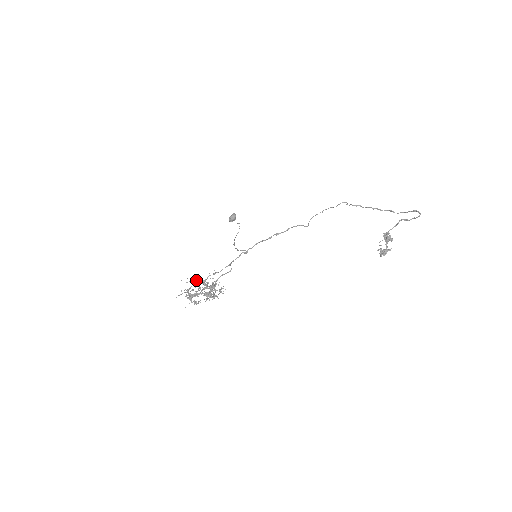
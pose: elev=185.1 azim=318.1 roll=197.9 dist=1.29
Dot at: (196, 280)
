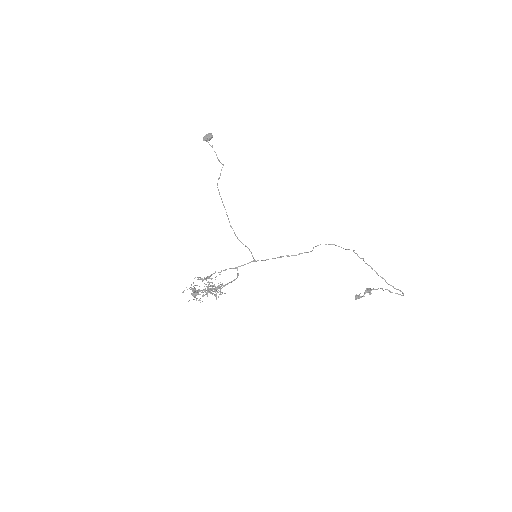
Dot at: occluded
